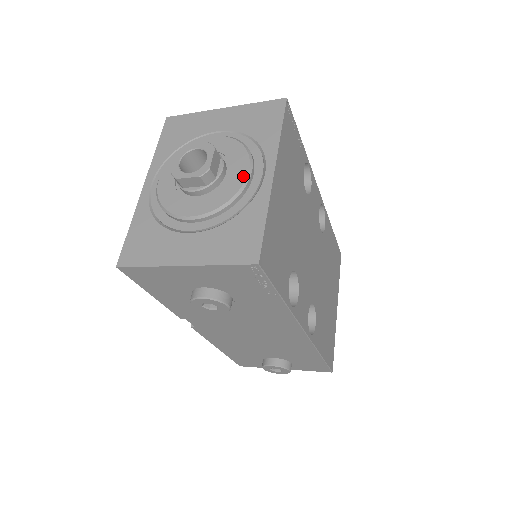
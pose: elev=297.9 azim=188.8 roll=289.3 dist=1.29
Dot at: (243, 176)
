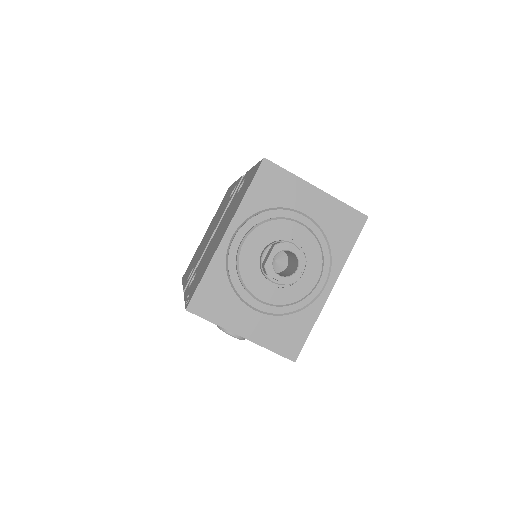
Dot at: (312, 285)
